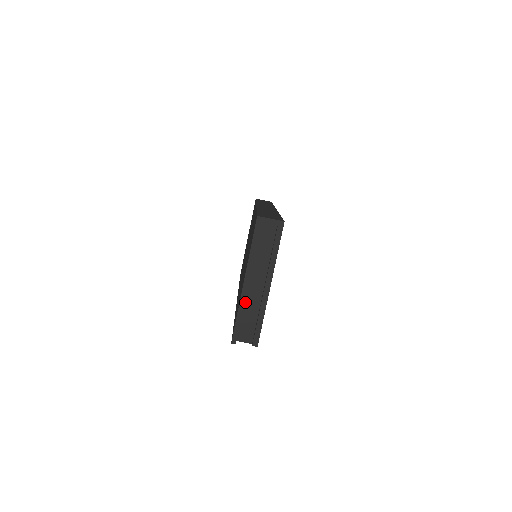
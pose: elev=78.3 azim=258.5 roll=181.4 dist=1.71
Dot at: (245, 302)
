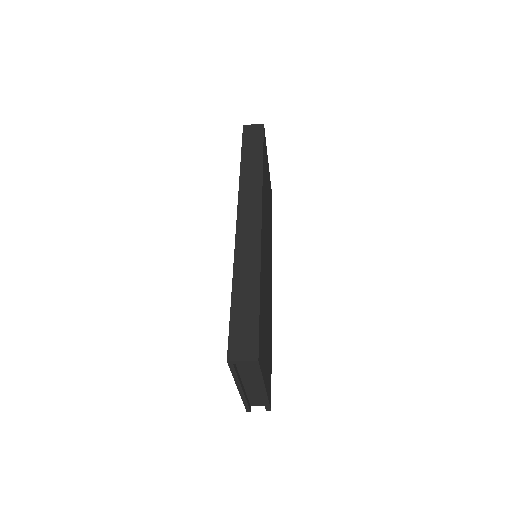
Dot at: (247, 392)
